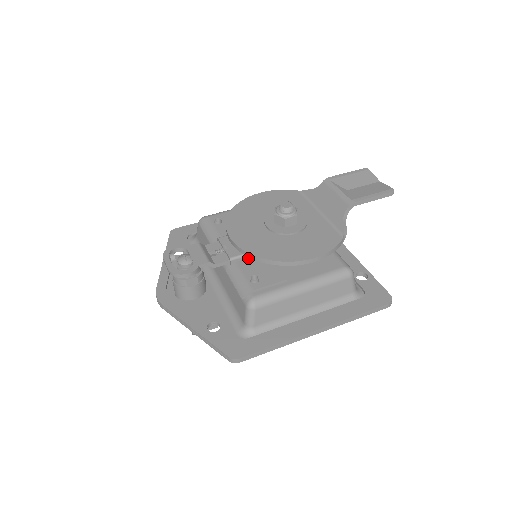
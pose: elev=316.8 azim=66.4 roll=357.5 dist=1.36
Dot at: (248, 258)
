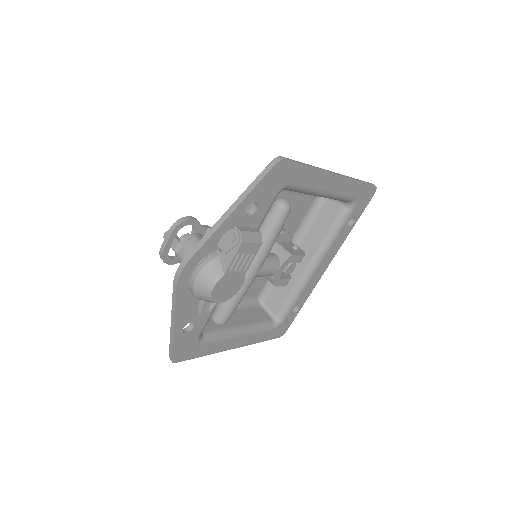
Dot at: occluded
